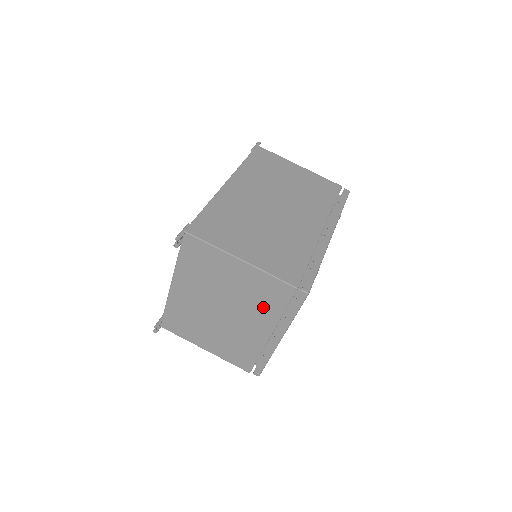
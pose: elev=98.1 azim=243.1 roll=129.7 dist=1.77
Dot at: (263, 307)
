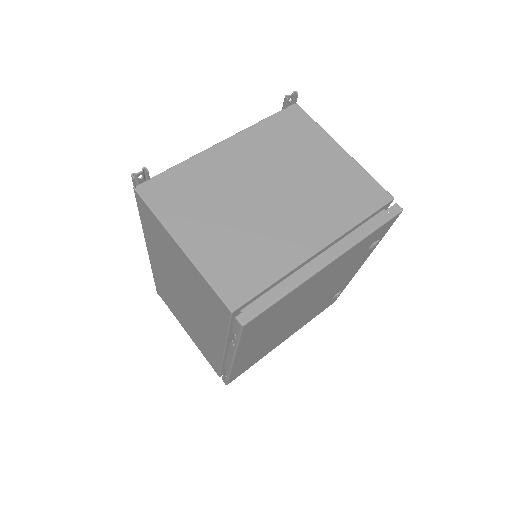
Dot at: (336, 207)
